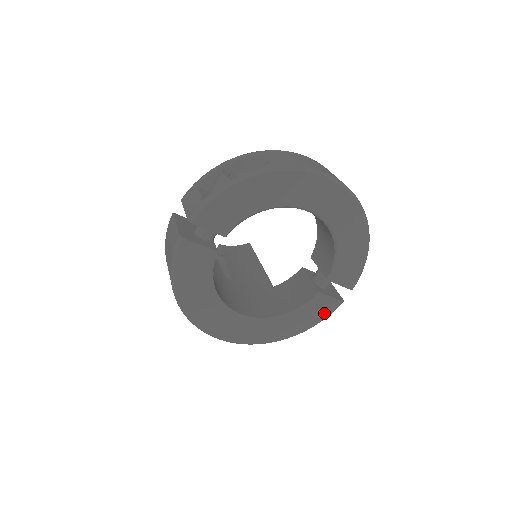
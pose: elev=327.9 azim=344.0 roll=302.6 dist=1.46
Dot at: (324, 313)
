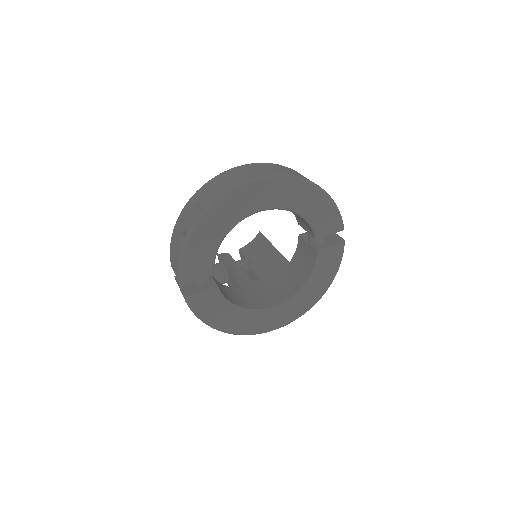
Dot at: (336, 260)
